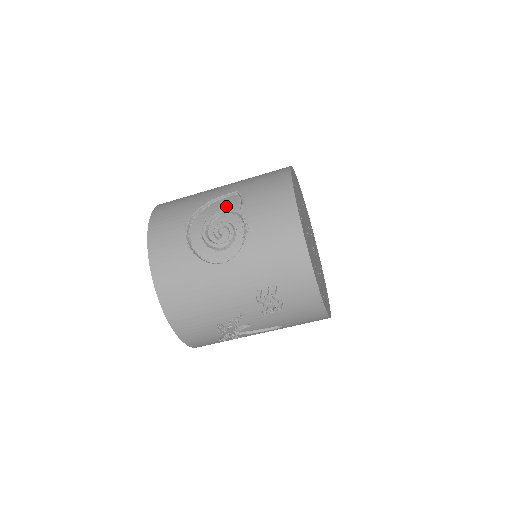
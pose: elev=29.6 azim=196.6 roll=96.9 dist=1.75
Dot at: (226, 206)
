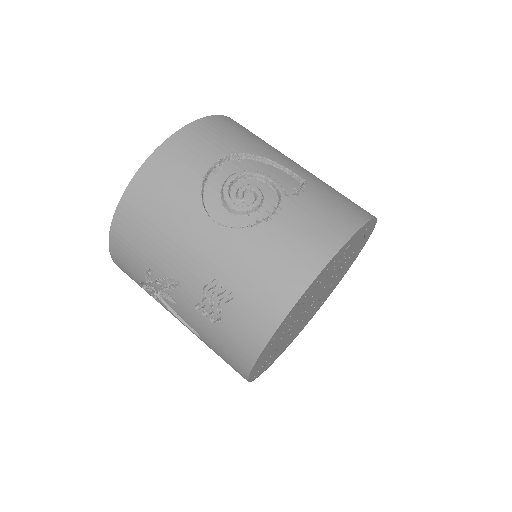
Dot at: (280, 180)
